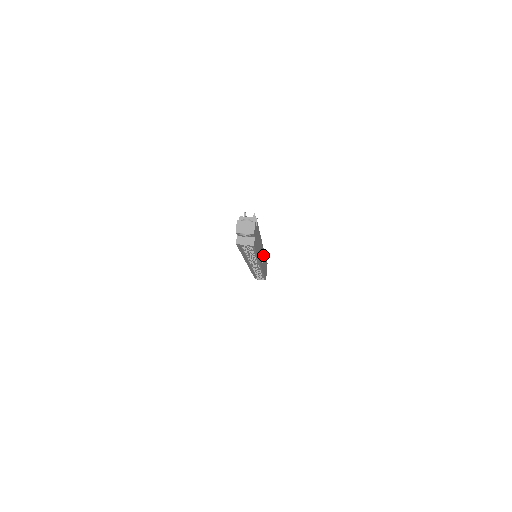
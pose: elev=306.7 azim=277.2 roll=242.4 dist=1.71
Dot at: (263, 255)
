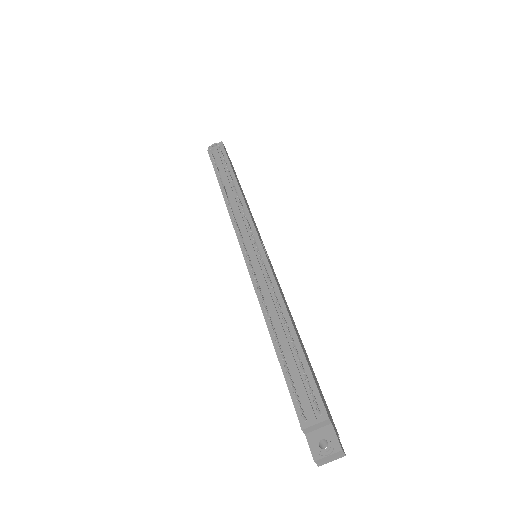
Dot at: occluded
